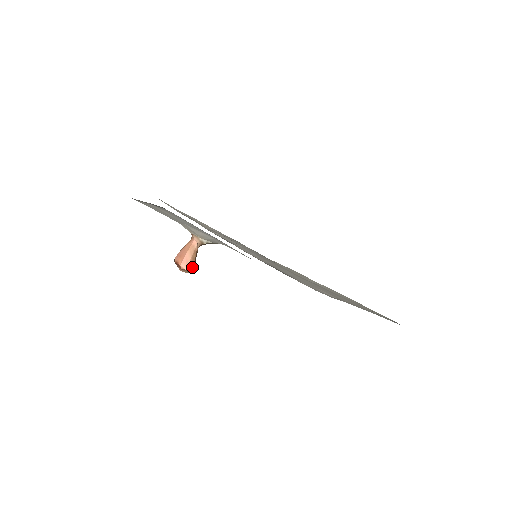
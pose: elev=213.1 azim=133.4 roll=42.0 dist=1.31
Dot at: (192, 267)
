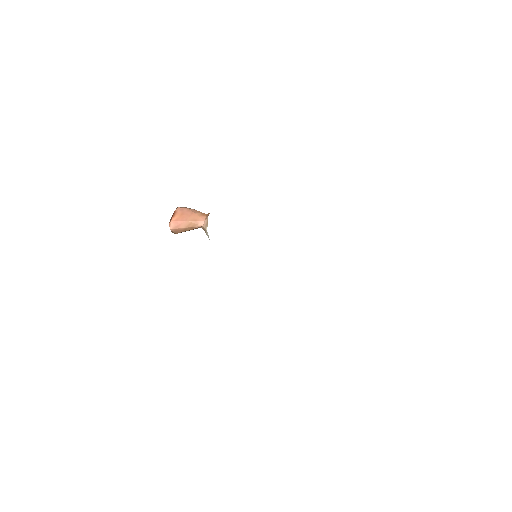
Dot at: (178, 232)
